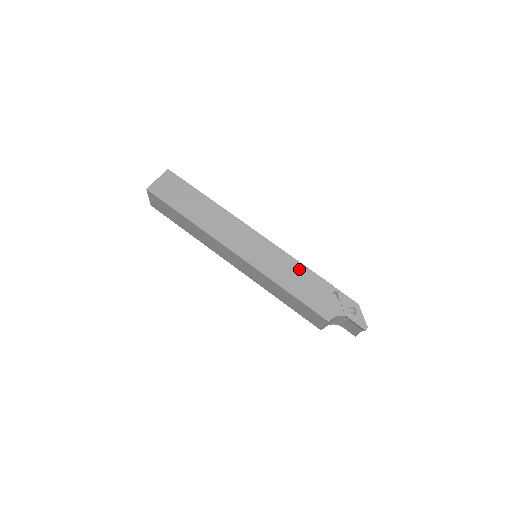
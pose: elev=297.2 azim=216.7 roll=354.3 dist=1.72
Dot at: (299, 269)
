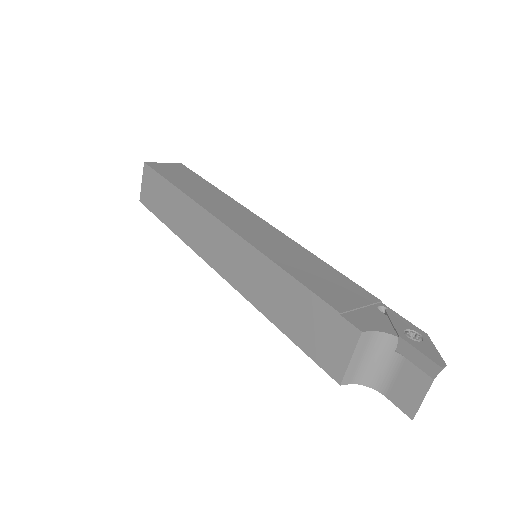
Dot at: (322, 266)
